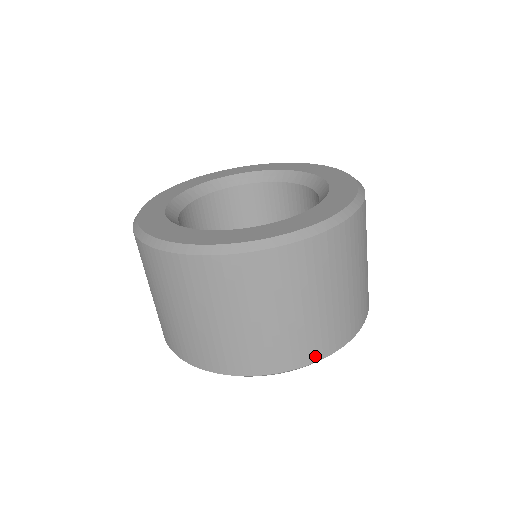
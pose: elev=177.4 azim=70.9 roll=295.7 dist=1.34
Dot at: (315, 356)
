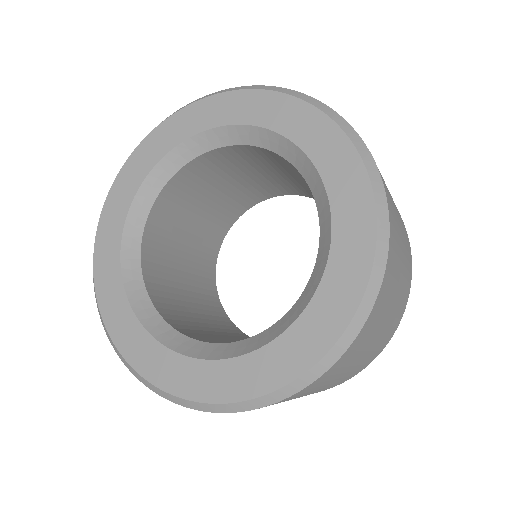
Dot at: occluded
